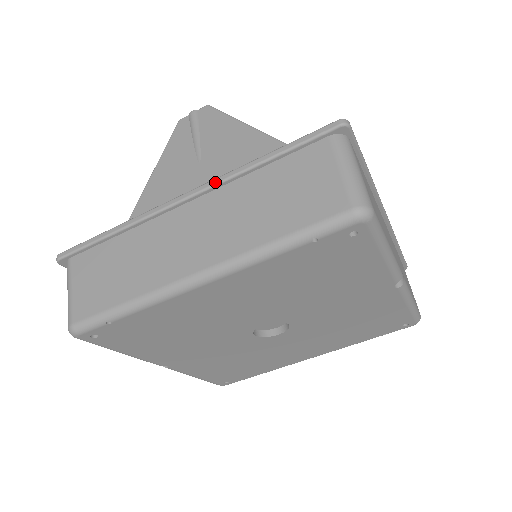
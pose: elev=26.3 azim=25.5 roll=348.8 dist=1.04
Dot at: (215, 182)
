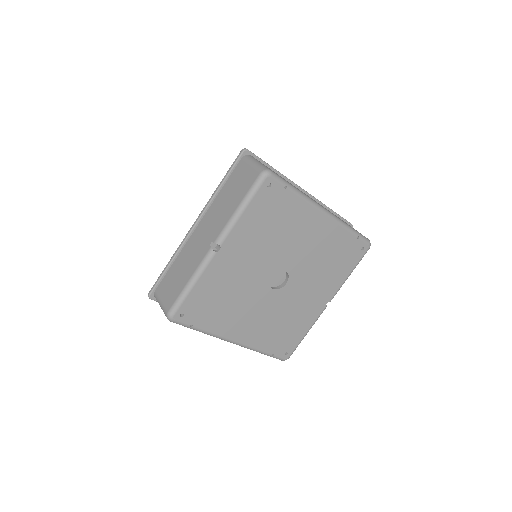
Dot at: (317, 199)
